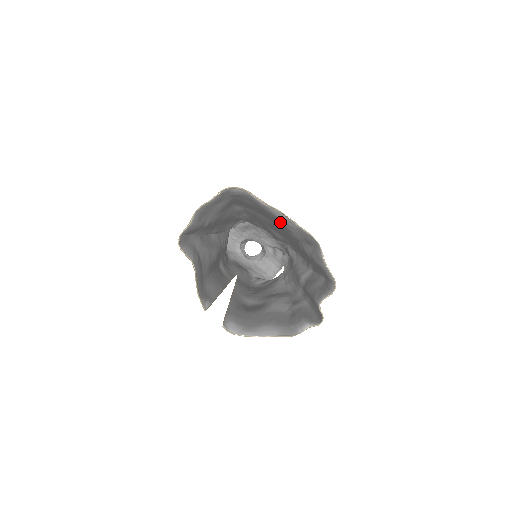
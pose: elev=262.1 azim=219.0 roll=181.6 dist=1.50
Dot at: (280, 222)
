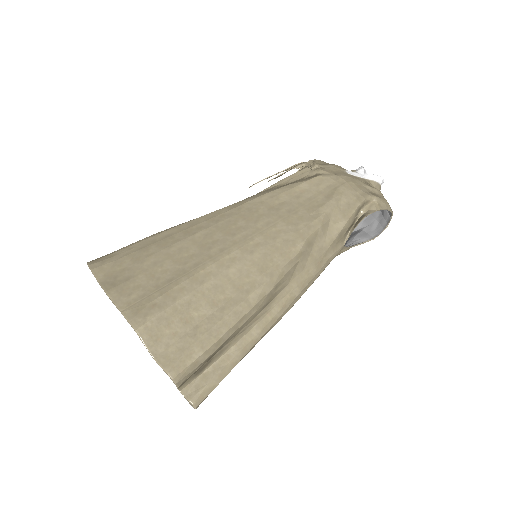
Dot at: (158, 275)
